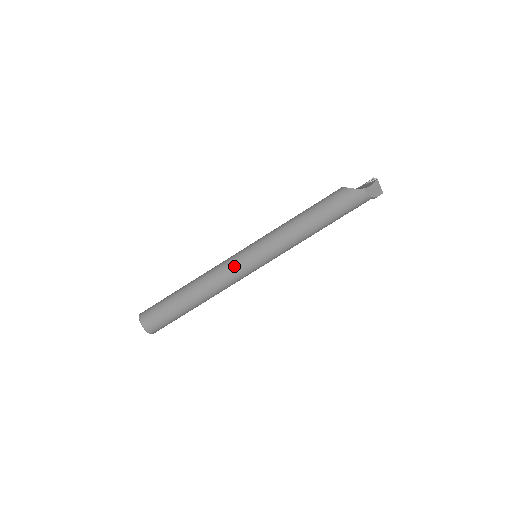
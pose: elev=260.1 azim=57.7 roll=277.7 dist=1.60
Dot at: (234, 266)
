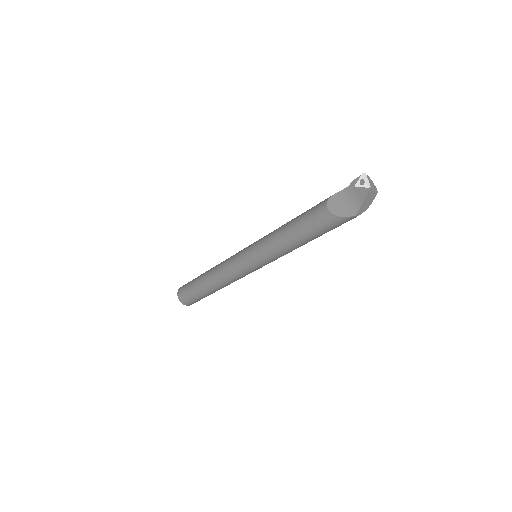
Dot at: (241, 275)
